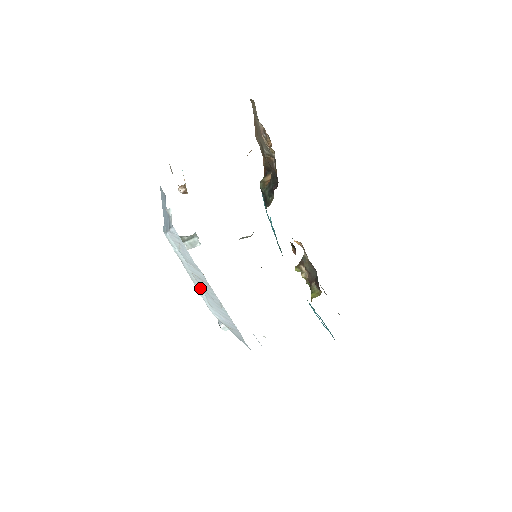
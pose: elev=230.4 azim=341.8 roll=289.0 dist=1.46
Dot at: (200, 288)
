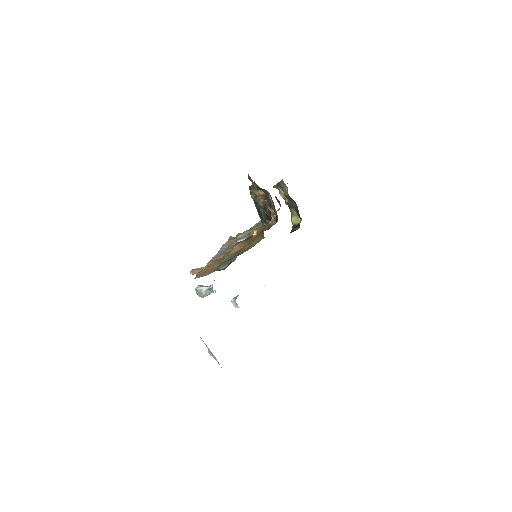
Dot at: occluded
